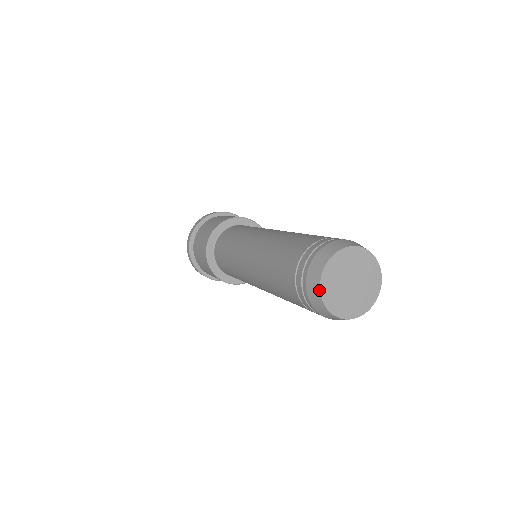
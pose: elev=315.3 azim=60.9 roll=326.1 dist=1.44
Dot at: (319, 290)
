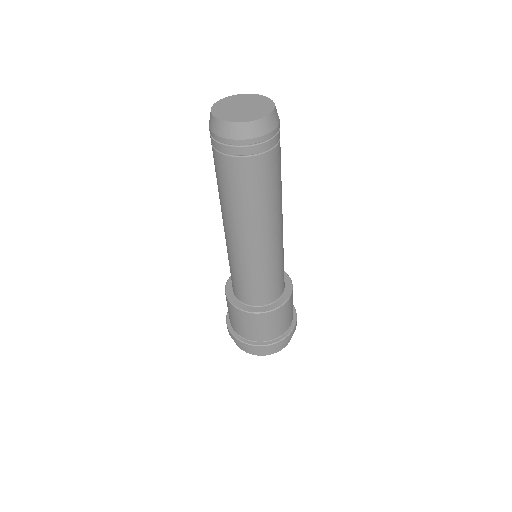
Dot at: (217, 102)
